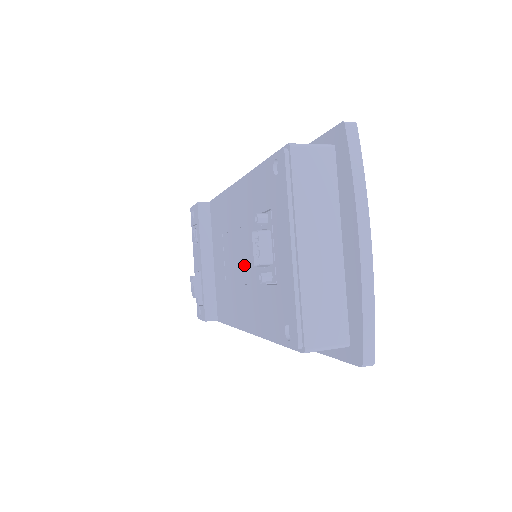
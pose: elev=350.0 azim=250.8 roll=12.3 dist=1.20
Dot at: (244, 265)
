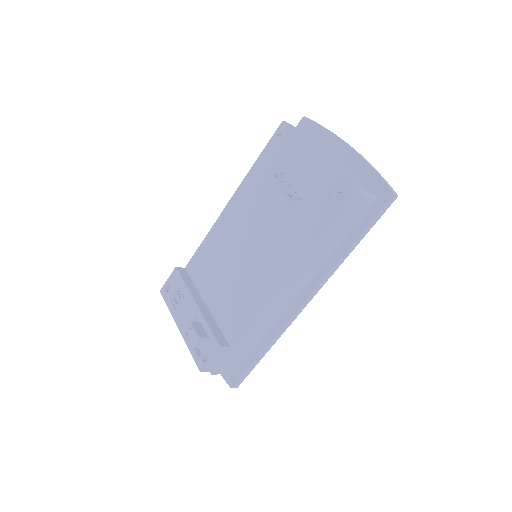
Dot at: (261, 237)
